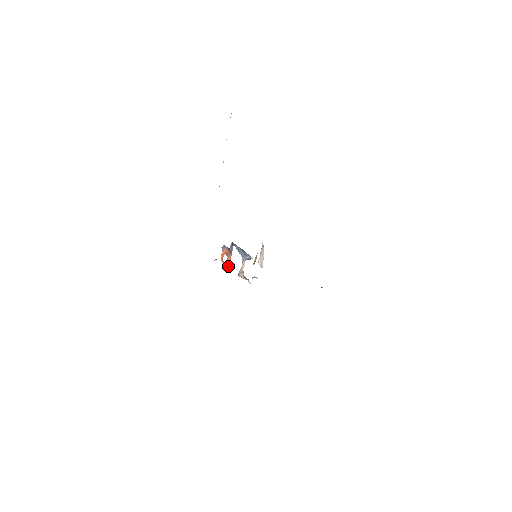
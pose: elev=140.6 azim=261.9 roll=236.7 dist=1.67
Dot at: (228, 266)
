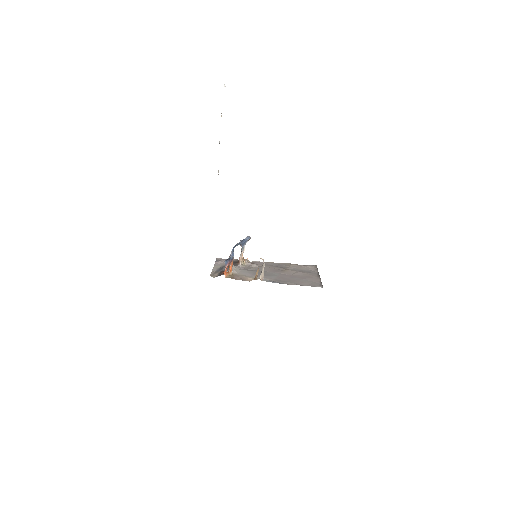
Dot at: (231, 273)
